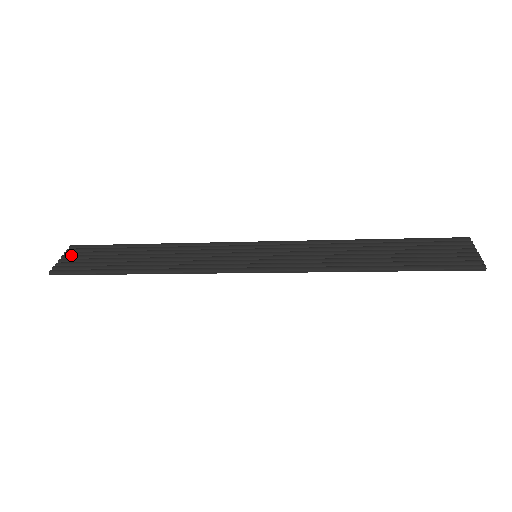
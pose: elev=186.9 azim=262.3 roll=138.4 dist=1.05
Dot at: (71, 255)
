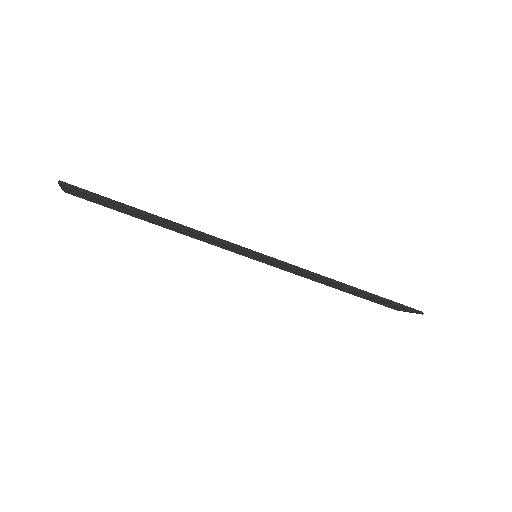
Dot at: occluded
